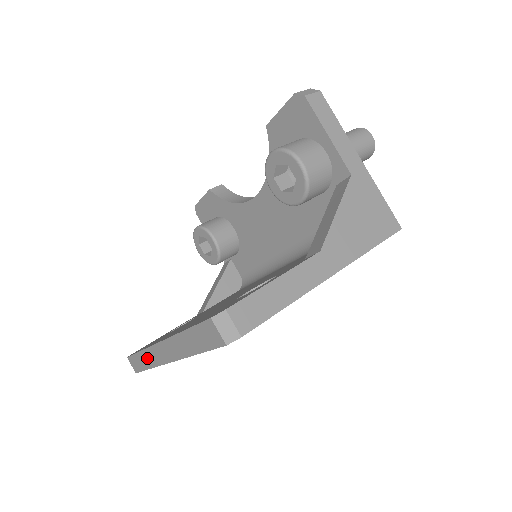
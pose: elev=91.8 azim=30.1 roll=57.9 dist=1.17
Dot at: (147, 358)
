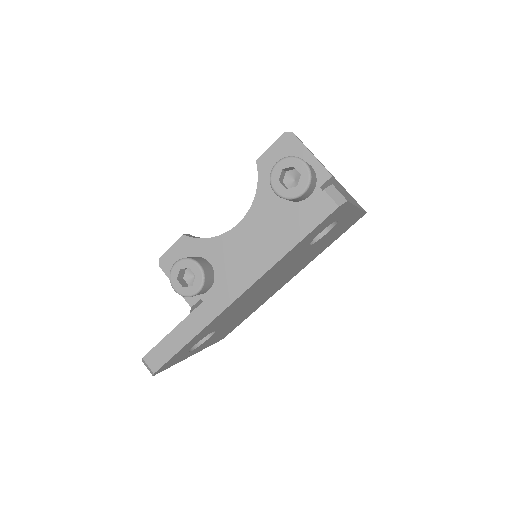
Dot at: (194, 322)
